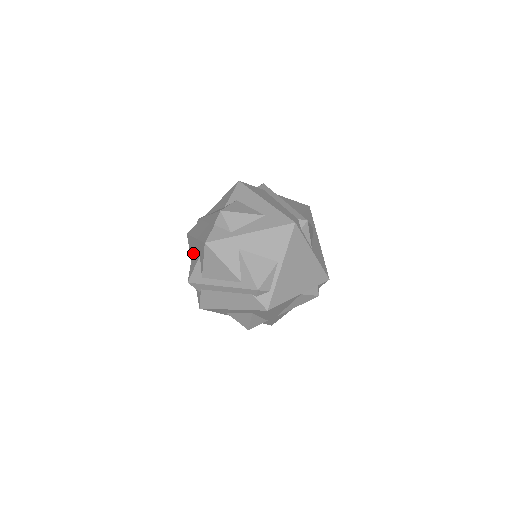
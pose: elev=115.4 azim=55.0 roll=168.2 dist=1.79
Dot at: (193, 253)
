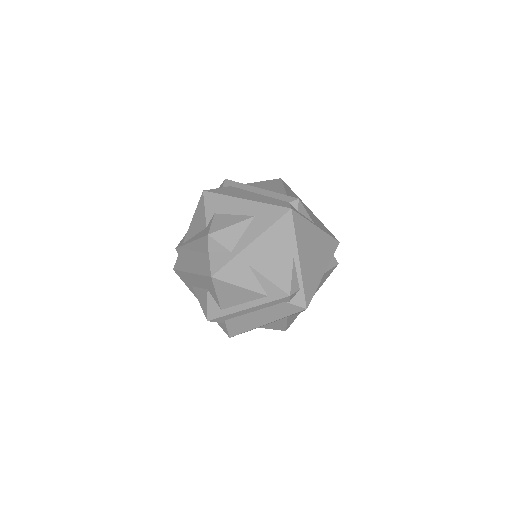
Dot at: (194, 288)
